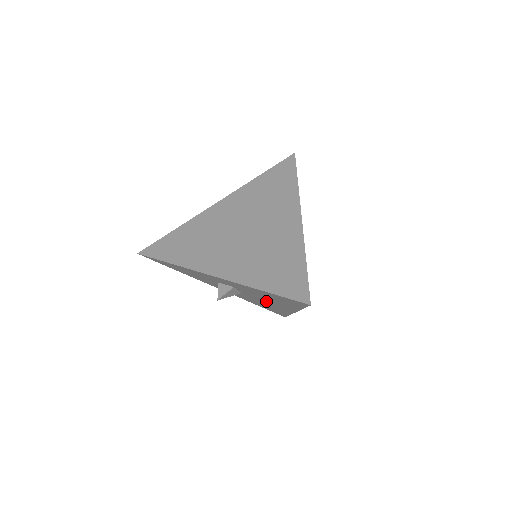
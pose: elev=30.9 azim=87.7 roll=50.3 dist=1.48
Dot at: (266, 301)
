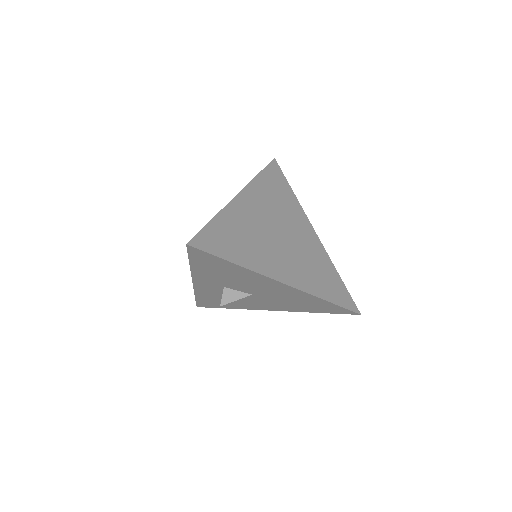
Dot at: (261, 288)
